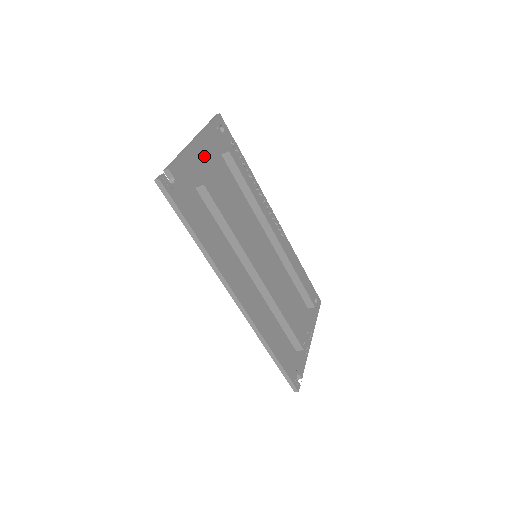
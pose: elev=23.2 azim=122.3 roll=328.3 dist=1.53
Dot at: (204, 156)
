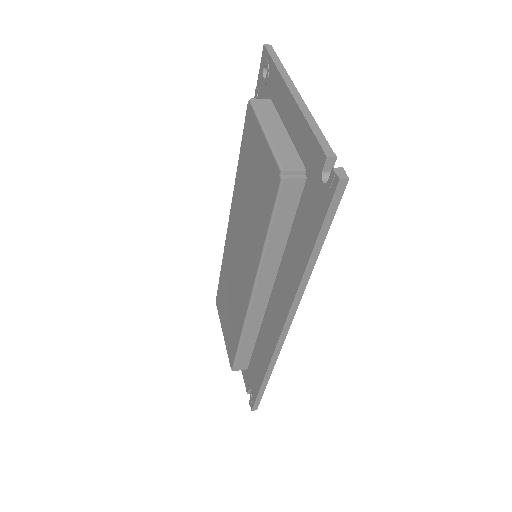
Dot at: occluded
